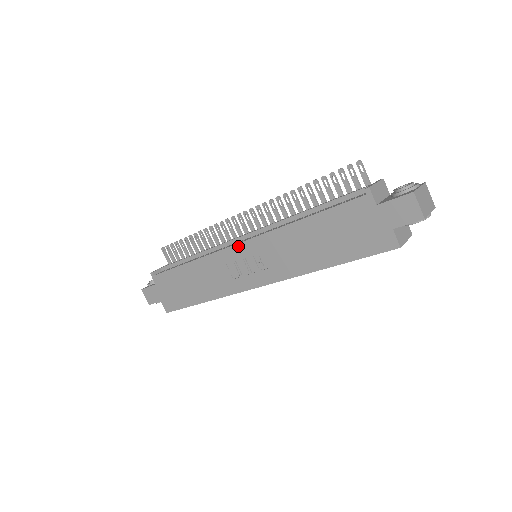
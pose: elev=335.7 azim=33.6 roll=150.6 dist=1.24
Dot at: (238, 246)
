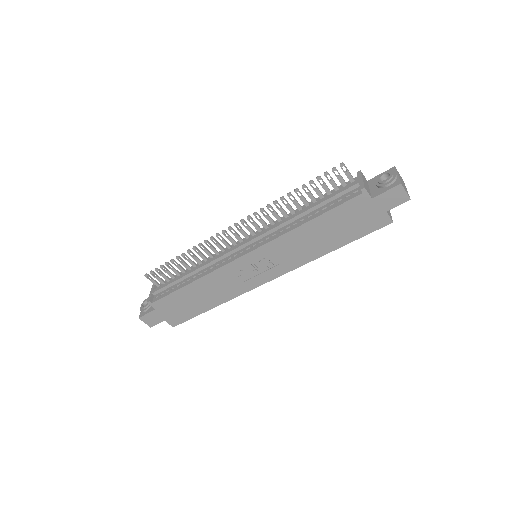
Dot at: (245, 257)
